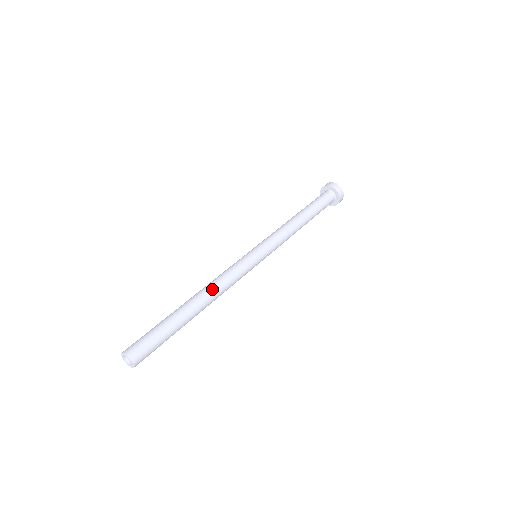
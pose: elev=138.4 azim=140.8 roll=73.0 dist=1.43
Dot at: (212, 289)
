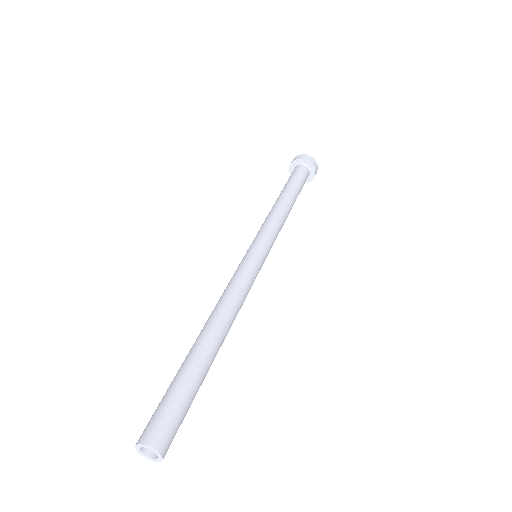
Dot at: (216, 309)
